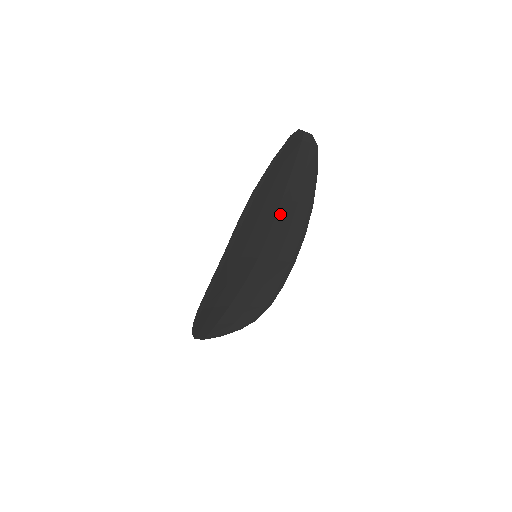
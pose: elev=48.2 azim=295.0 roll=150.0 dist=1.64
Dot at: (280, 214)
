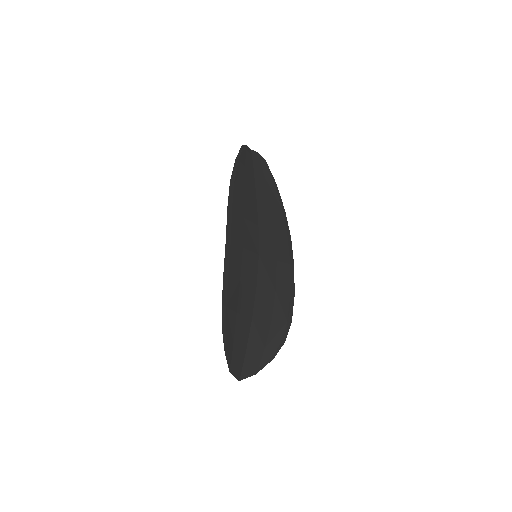
Dot at: (261, 213)
